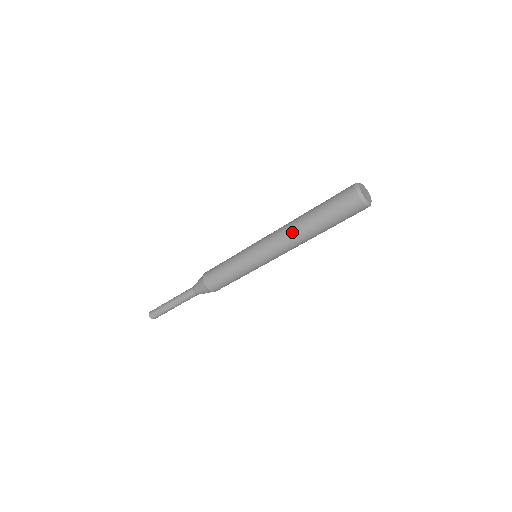
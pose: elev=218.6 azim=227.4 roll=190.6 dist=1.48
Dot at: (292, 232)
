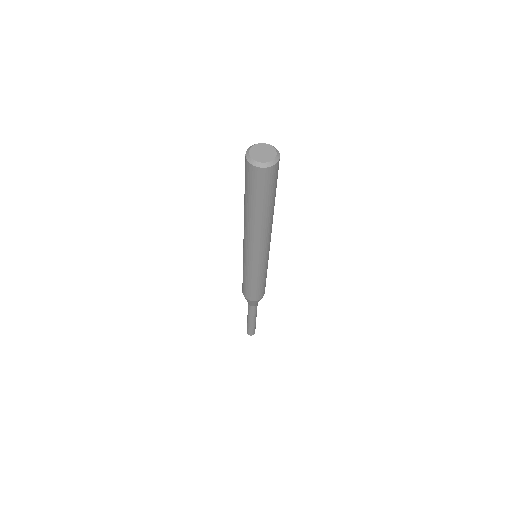
Dot at: (248, 228)
